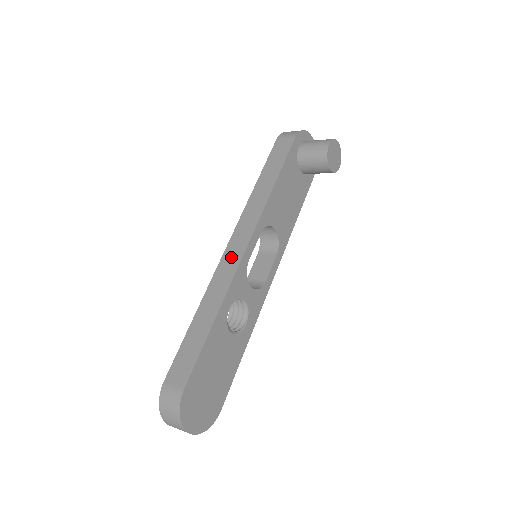
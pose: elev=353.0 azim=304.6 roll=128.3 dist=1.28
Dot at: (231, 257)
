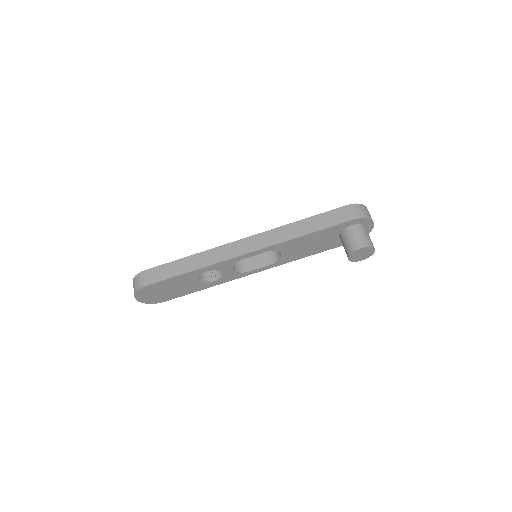
Dot at: (235, 248)
